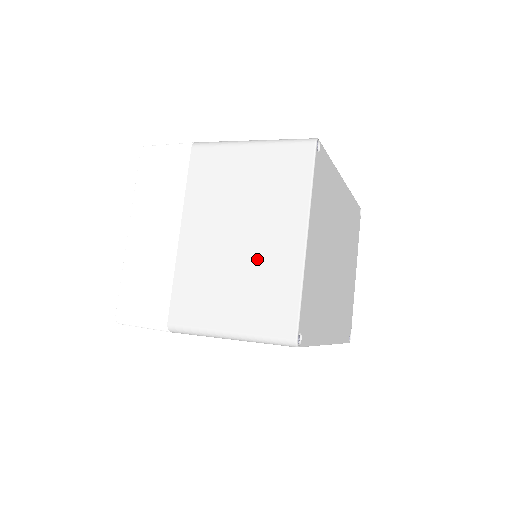
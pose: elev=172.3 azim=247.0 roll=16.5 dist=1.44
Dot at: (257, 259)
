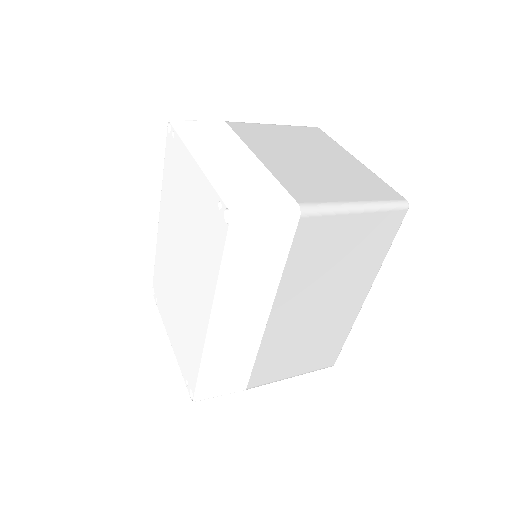
Dot at: (336, 167)
